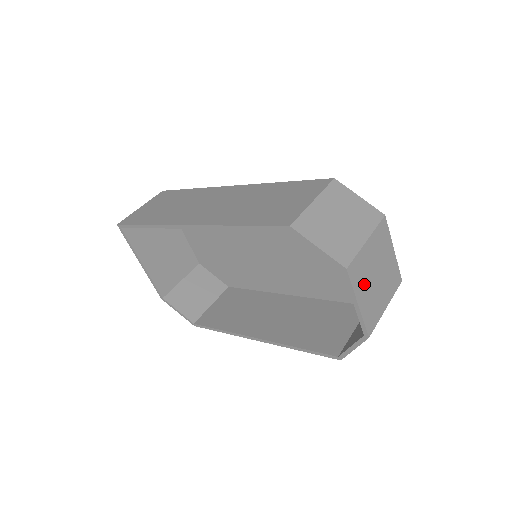
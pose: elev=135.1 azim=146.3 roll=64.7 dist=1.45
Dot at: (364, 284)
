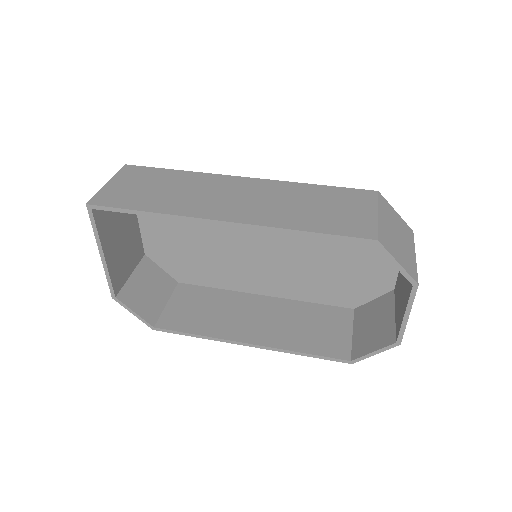
Dot at: occluded
